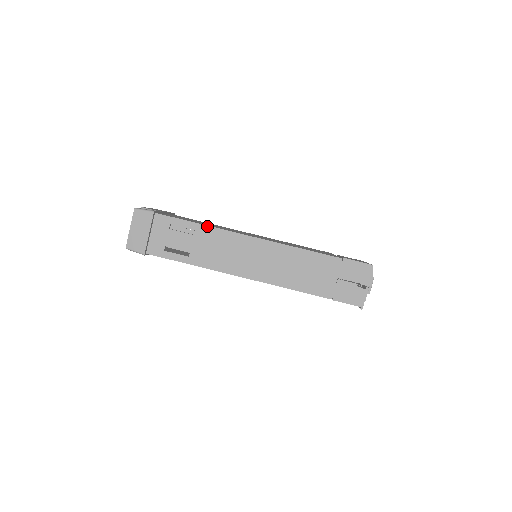
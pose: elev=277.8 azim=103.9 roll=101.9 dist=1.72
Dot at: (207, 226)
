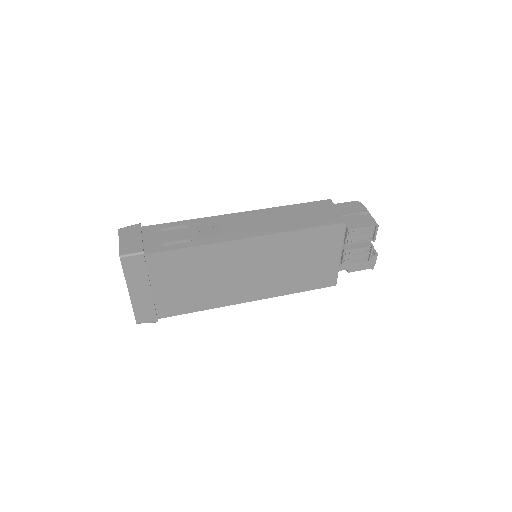
Dot at: (198, 219)
